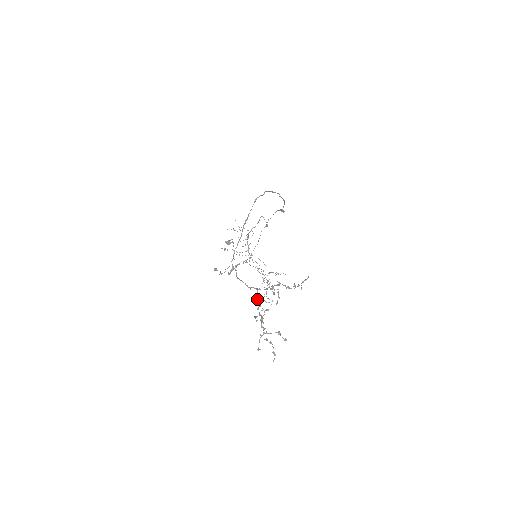
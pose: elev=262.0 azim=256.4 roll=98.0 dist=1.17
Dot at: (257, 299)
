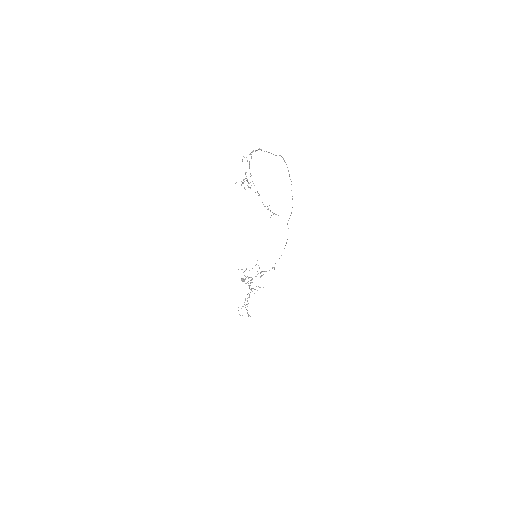
Dot at: (250, 182)
